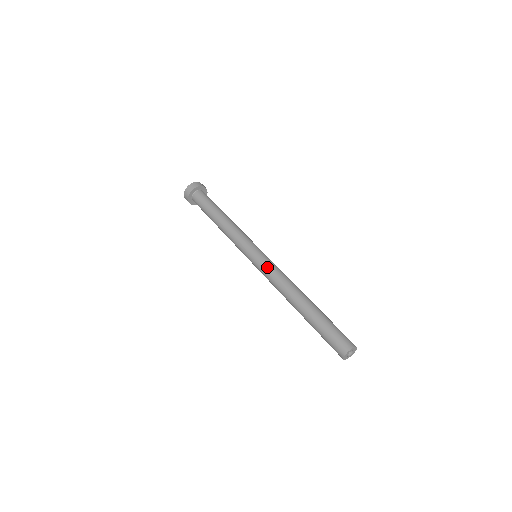
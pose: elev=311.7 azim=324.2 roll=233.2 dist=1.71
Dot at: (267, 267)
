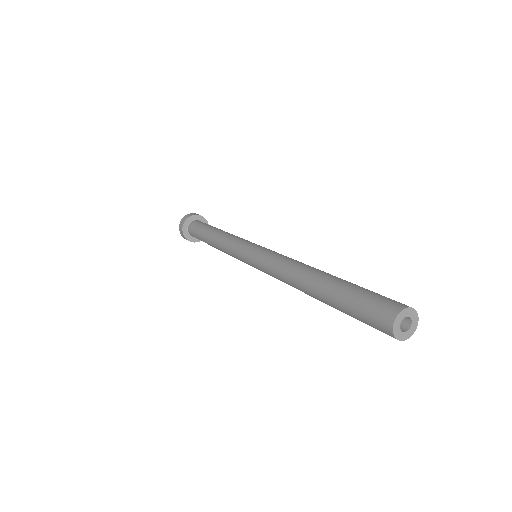
Dot at: (265, 257)
